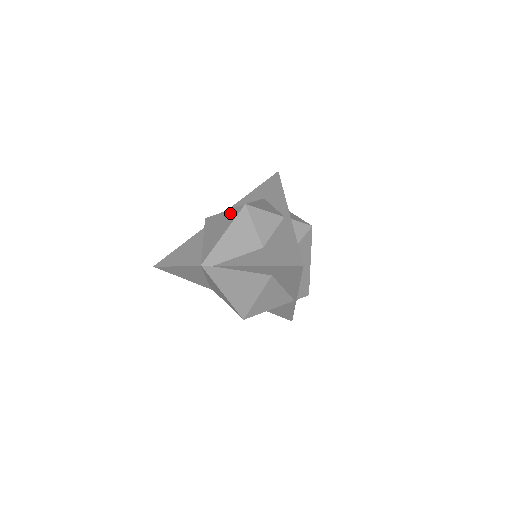
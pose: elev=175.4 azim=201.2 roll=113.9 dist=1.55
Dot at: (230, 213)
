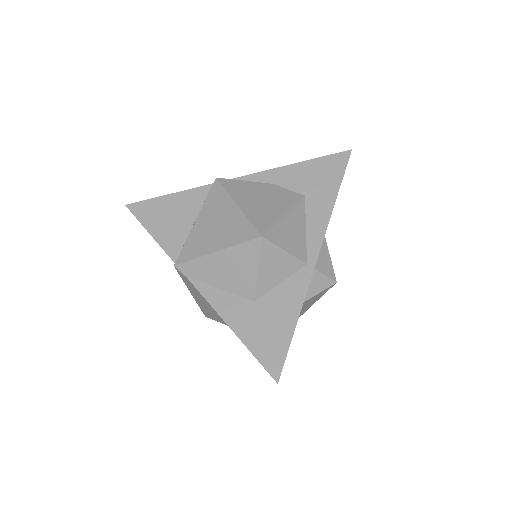
Dot at: (240, 223)
